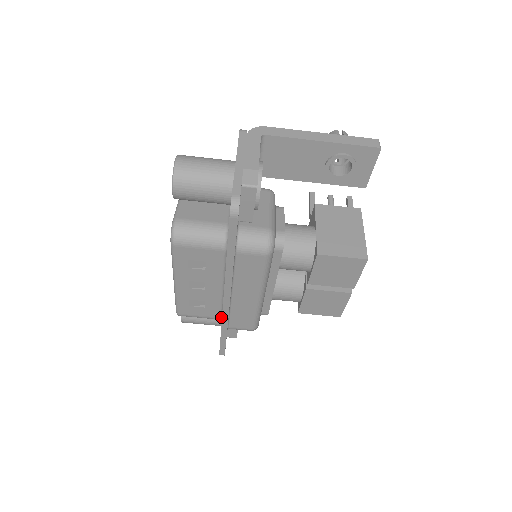
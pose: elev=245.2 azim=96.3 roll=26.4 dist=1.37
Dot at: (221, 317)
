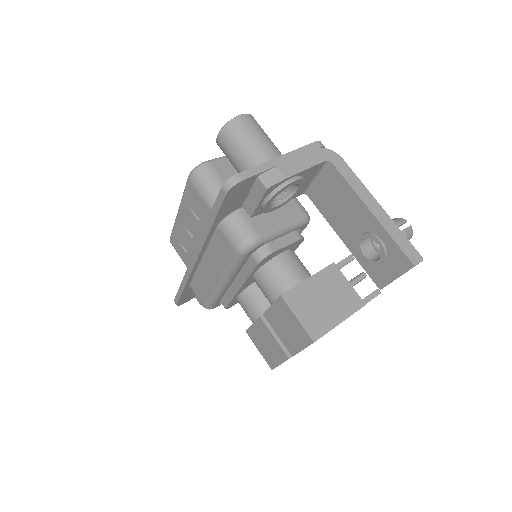
Dot at: occluded
